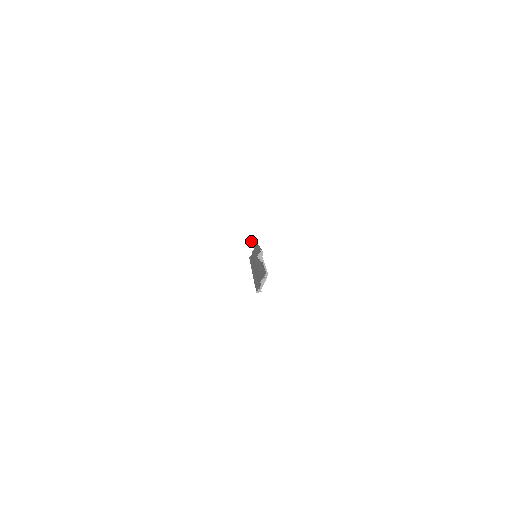
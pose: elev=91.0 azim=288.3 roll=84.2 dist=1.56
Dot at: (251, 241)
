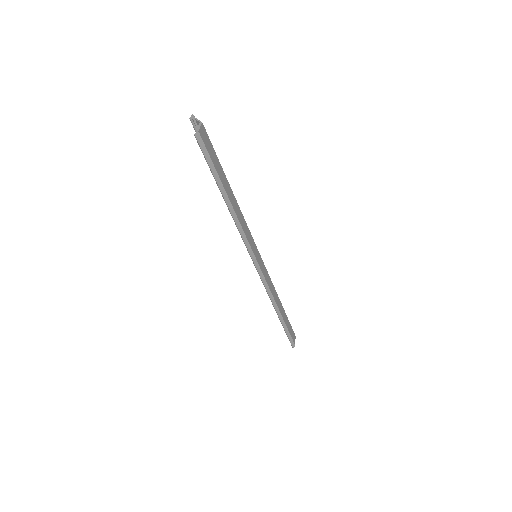
Dot at: occluded
